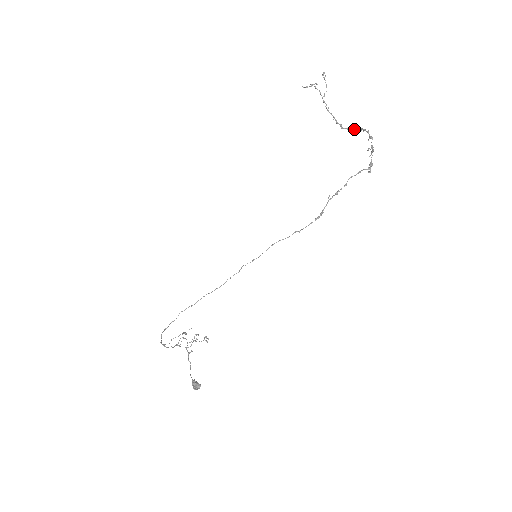
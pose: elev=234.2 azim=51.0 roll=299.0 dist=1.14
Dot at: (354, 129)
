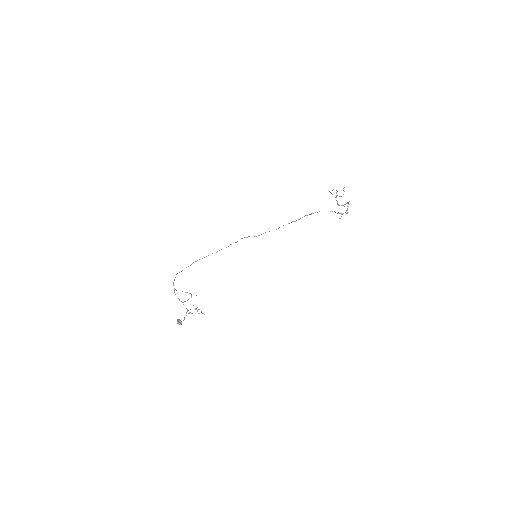
Dot at: occluded
